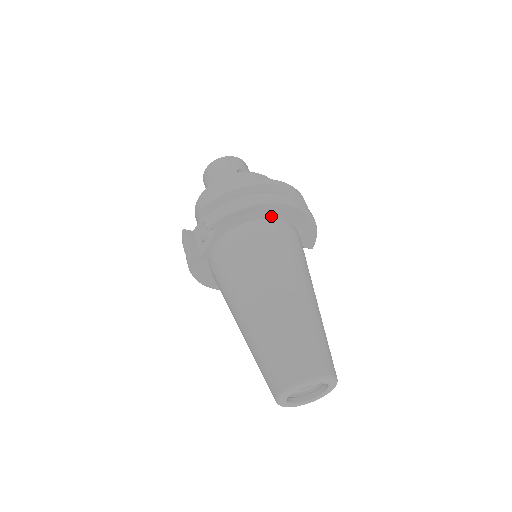
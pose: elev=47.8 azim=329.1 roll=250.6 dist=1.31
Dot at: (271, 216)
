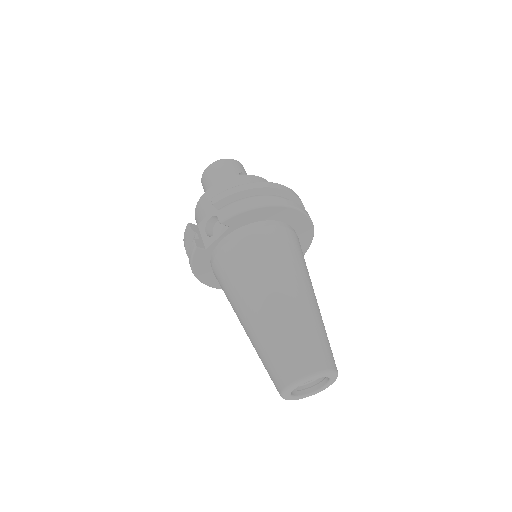
Dot at: (279, 219)
